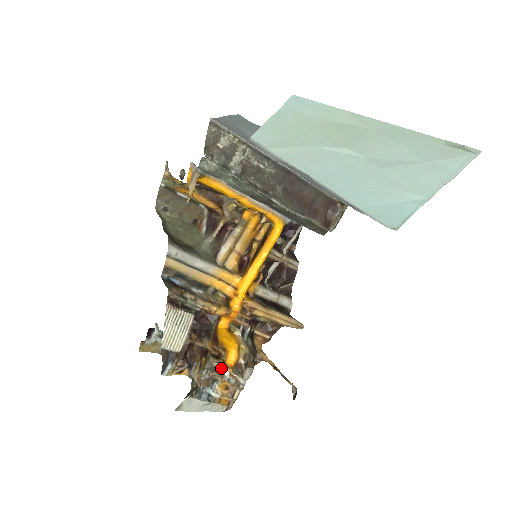
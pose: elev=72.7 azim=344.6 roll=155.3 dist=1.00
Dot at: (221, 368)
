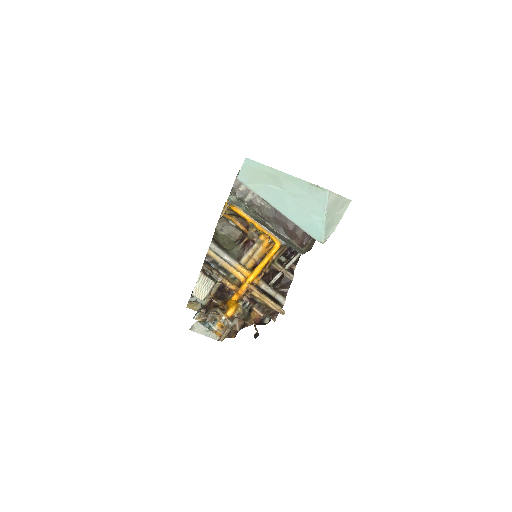
Dot at: (221, 313)
